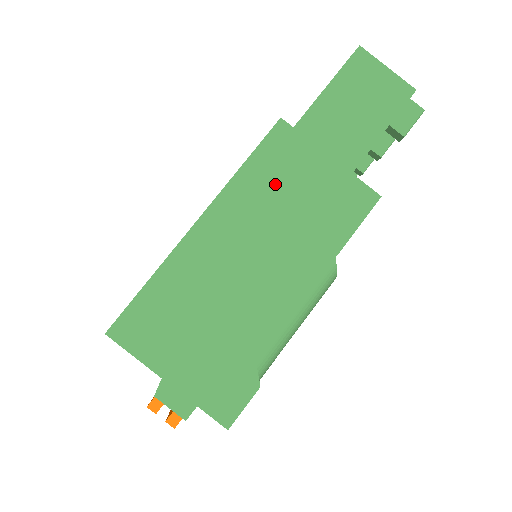
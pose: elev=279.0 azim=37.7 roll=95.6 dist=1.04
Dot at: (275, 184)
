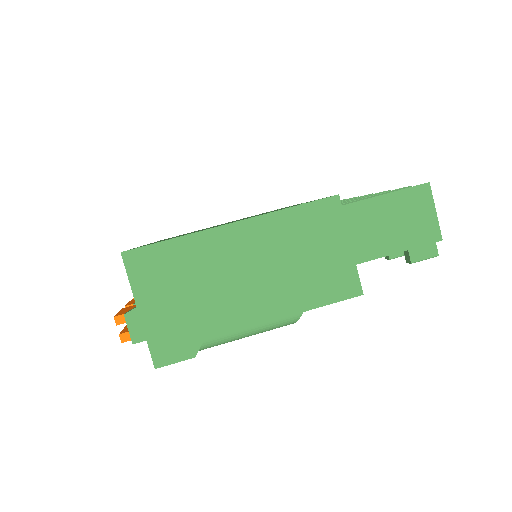
Dot at: (302, 236)
